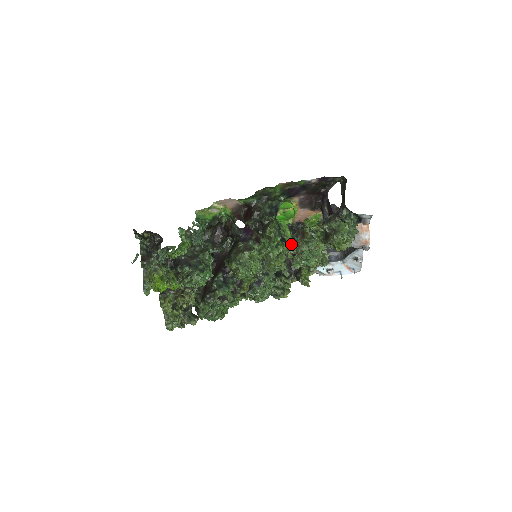
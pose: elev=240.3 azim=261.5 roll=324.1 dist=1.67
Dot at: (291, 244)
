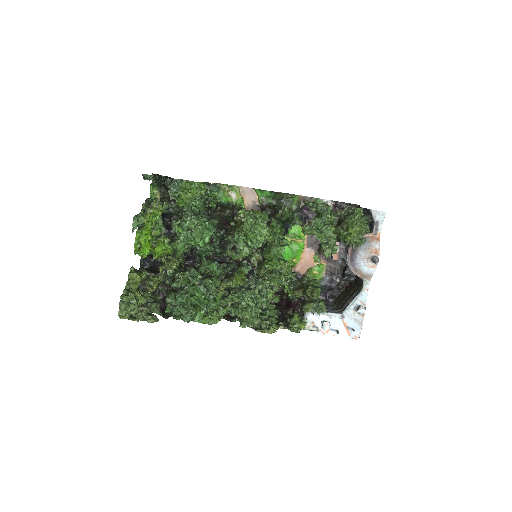
Dot at: (289, 282)
